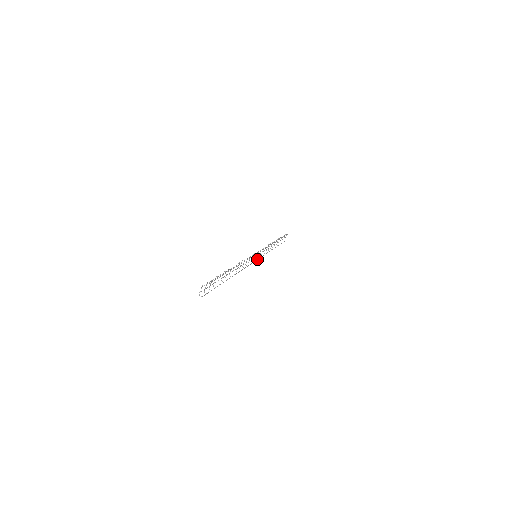
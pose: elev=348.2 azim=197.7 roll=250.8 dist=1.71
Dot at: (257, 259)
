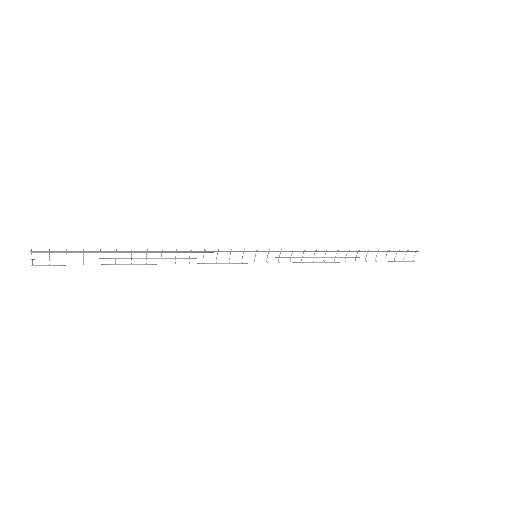
Dot at: occluded
